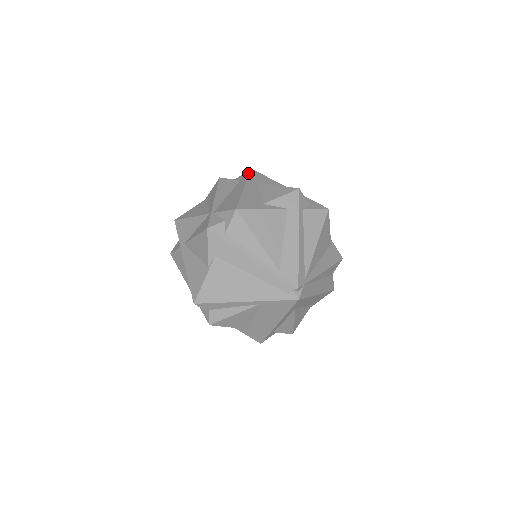
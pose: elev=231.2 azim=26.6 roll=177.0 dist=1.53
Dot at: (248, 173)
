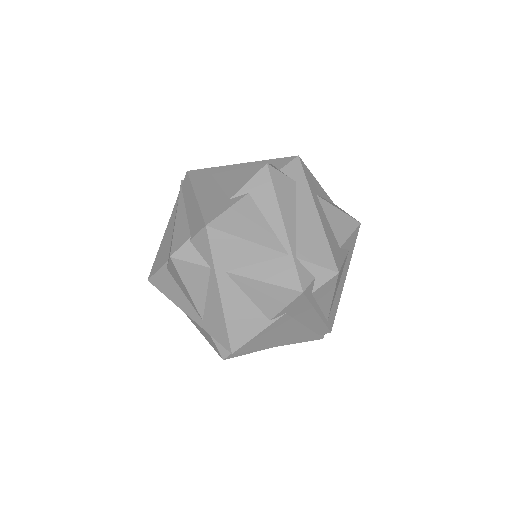
Dot at: (302, 169)
